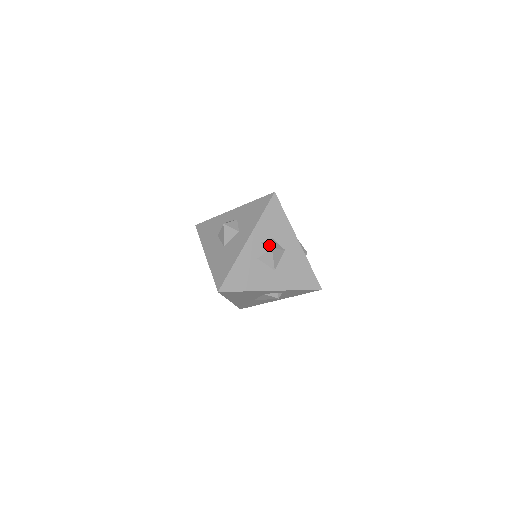
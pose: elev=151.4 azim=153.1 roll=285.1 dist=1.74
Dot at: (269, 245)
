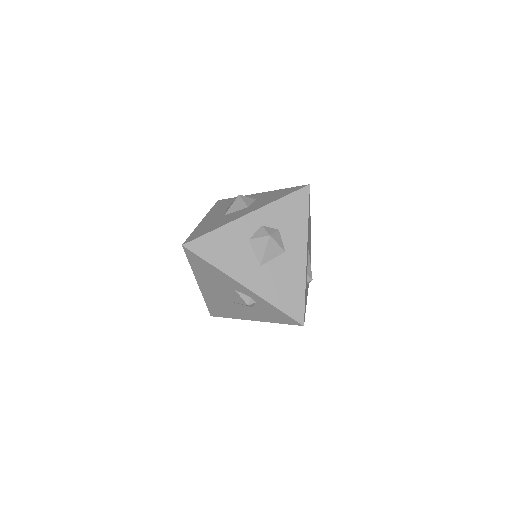
Dot at: (269, 232)
